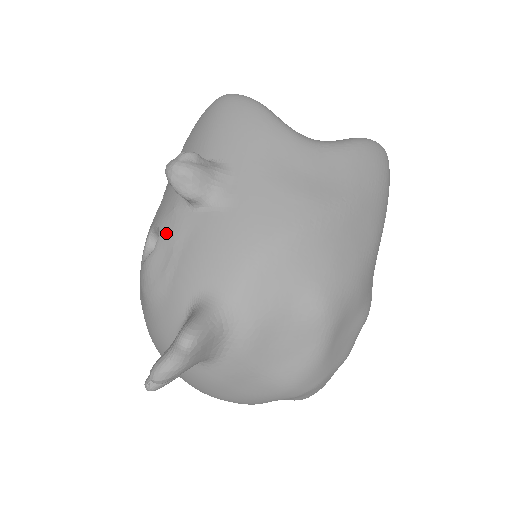
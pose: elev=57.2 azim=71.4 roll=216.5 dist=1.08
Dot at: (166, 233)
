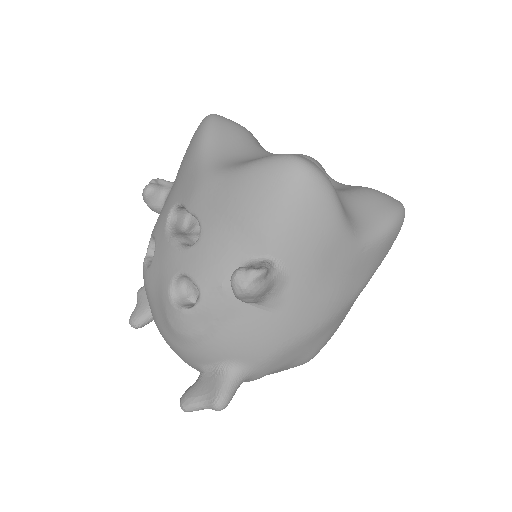
Dot at: (209, 305)
